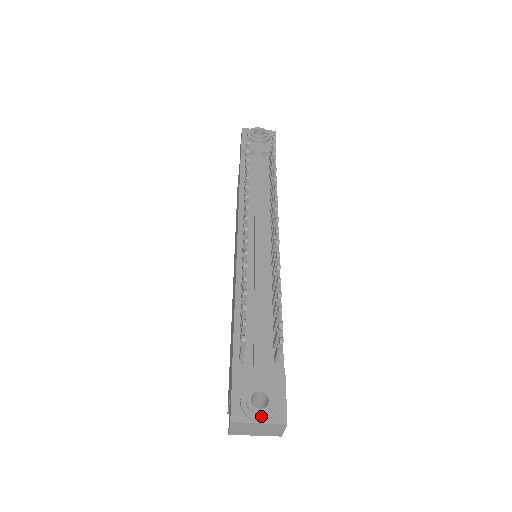
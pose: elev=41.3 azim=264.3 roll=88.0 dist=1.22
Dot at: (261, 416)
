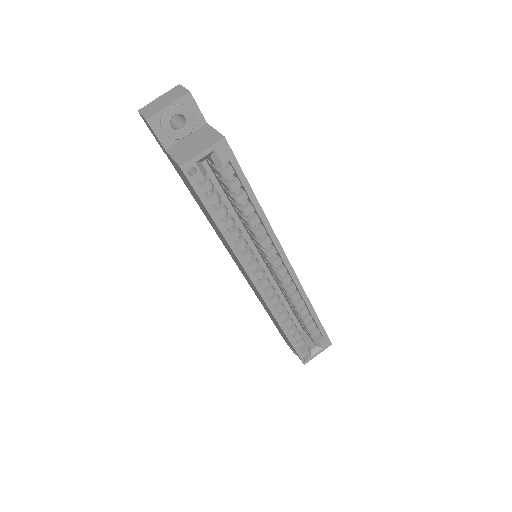
Dot at: occluded
